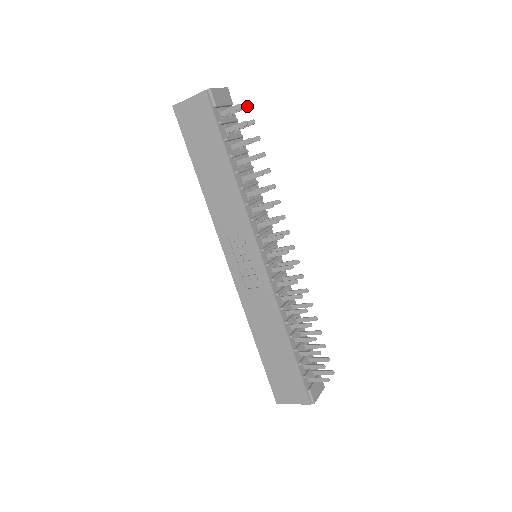
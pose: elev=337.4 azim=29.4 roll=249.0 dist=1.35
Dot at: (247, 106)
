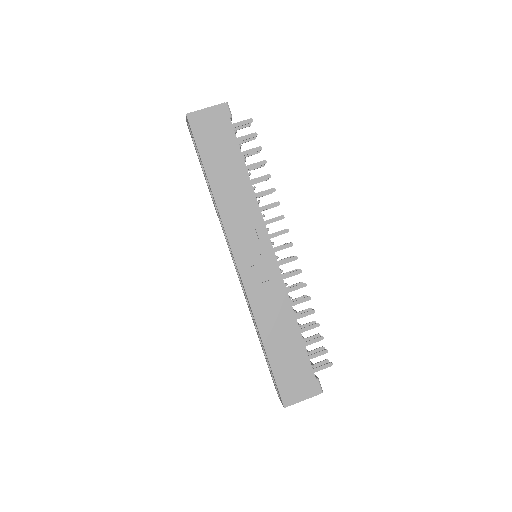
Dot at: (249, 125)
